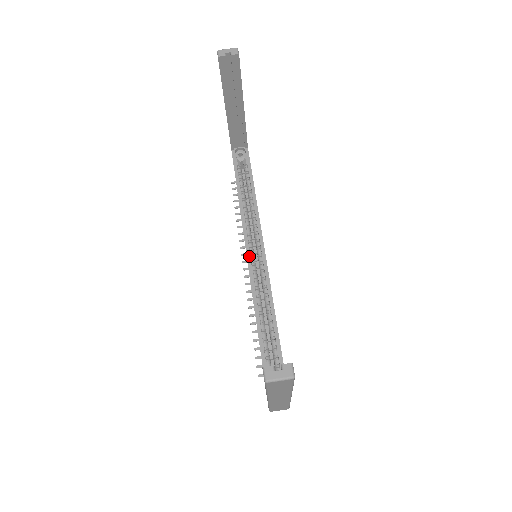
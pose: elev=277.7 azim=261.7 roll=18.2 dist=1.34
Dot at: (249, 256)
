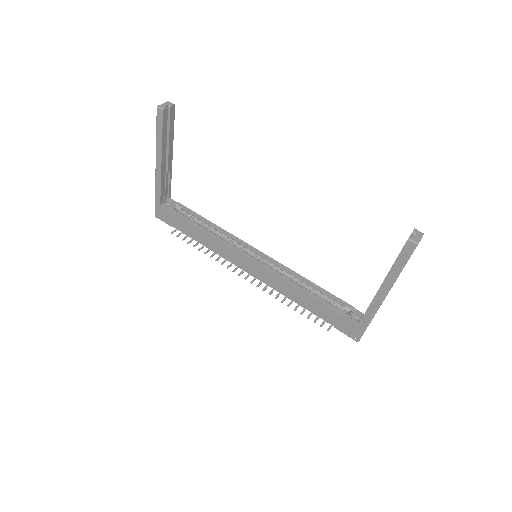
Dot at: (252, 258)
